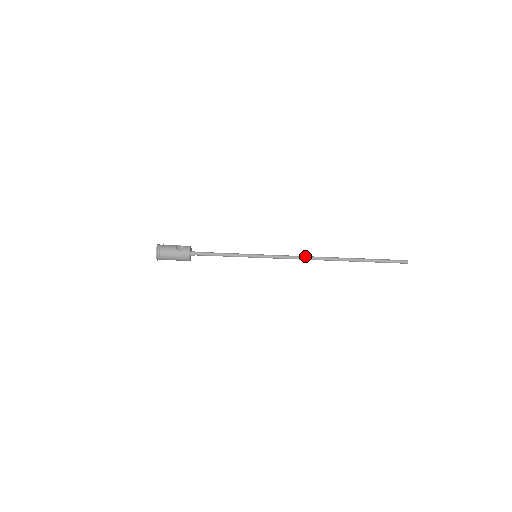
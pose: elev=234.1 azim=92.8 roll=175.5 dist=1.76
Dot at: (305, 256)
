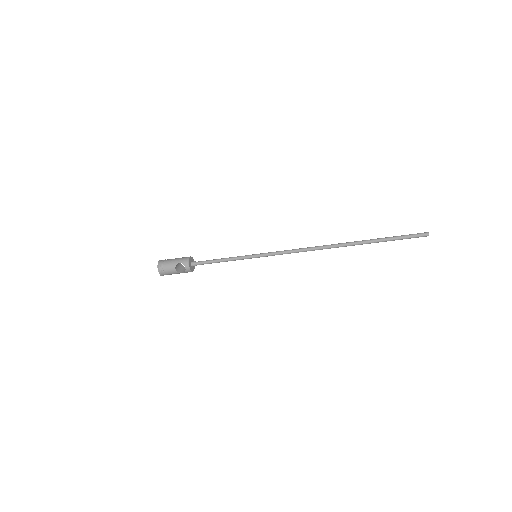
Dot at: (307, 250)
